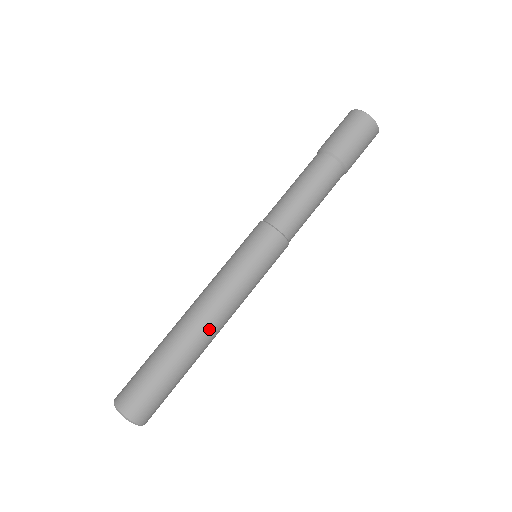
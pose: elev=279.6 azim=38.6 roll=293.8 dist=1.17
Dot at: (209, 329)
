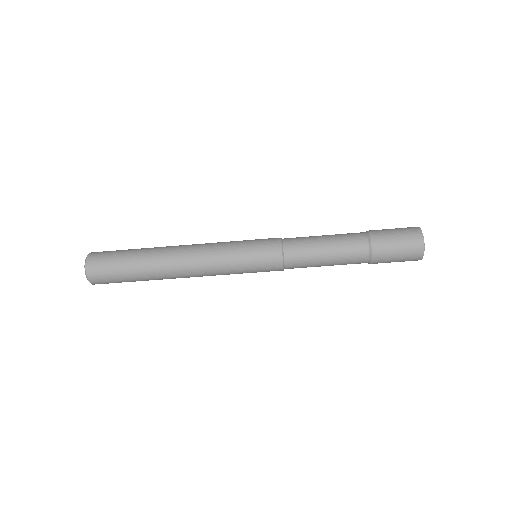
Dot at: occluded
